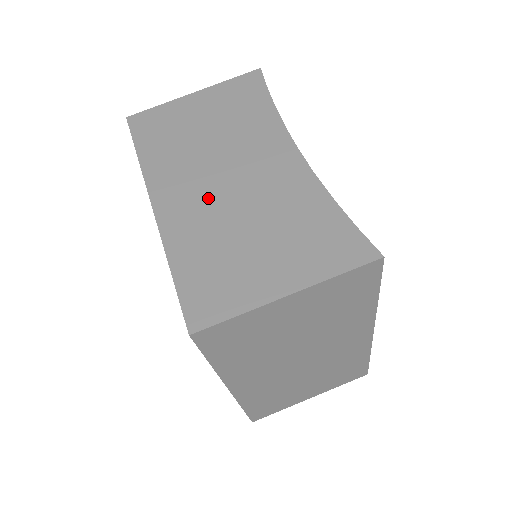
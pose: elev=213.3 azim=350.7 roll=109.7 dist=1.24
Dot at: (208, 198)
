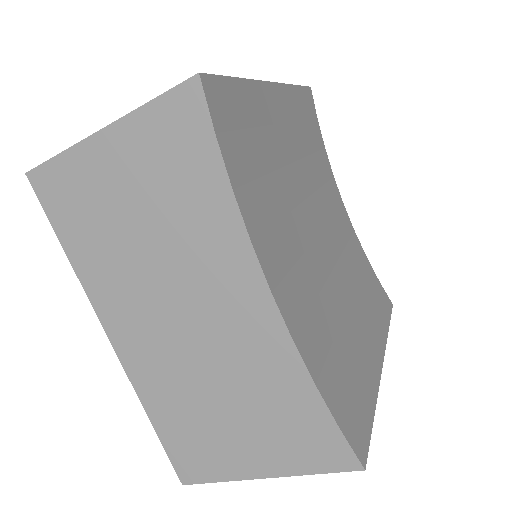
Dot at: (168, 346)
